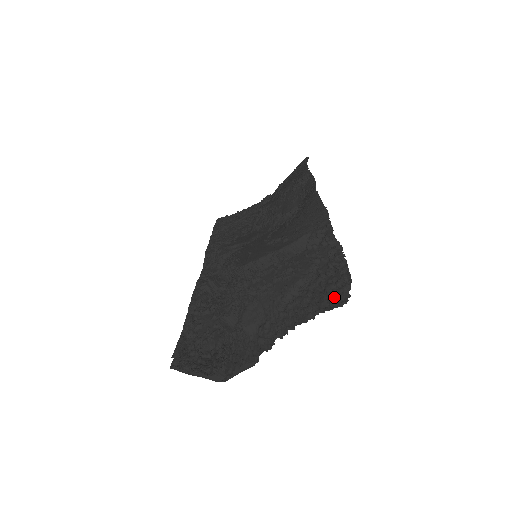
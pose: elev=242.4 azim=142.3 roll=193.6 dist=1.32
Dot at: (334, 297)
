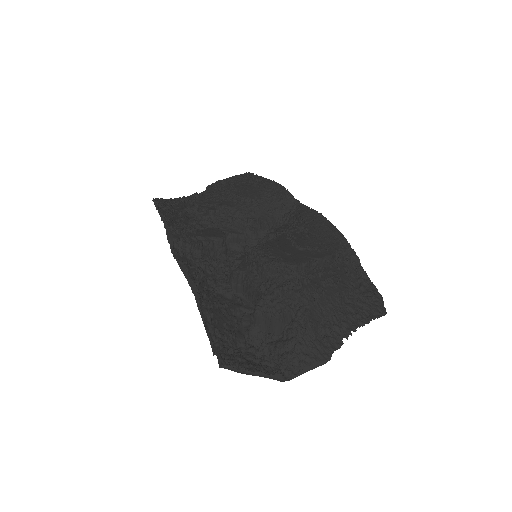
Dot at: (376, 308)
